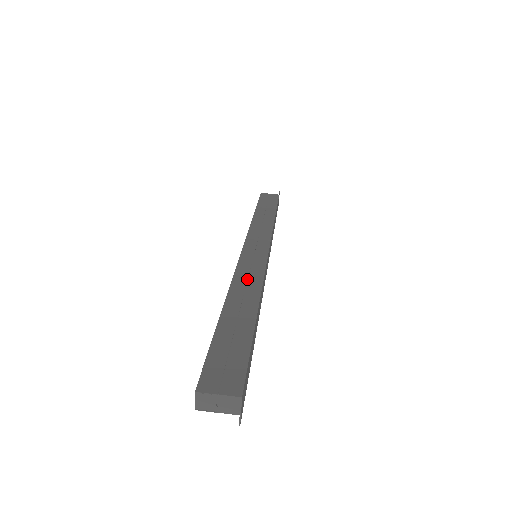
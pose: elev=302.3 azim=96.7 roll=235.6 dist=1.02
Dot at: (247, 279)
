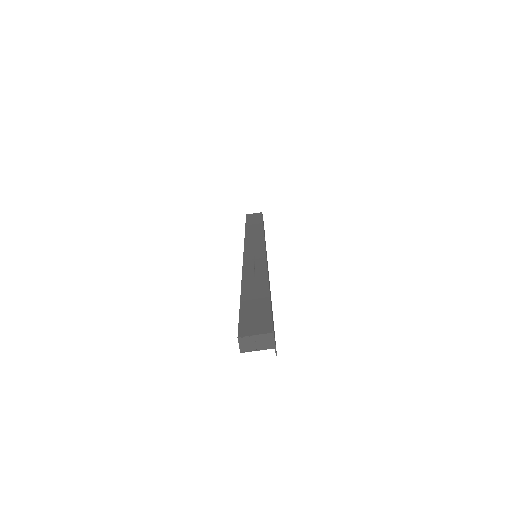
Dot at: (254, 269)
